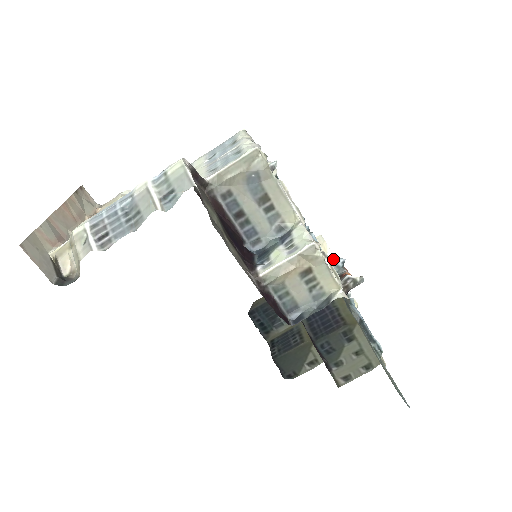
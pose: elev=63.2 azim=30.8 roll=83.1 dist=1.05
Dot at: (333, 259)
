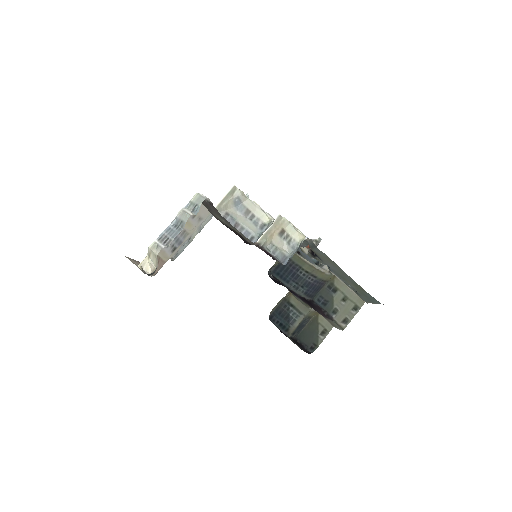
Dot at: occluded
